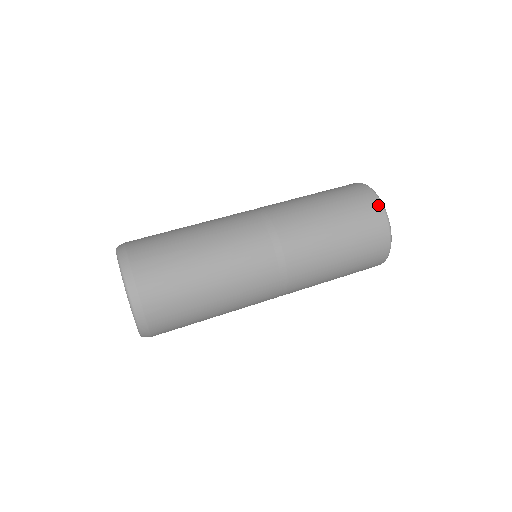
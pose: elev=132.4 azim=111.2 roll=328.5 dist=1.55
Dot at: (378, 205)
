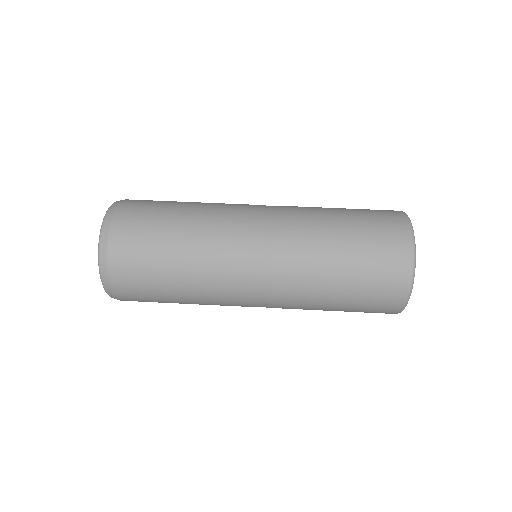
Dot at: (406, 283)
